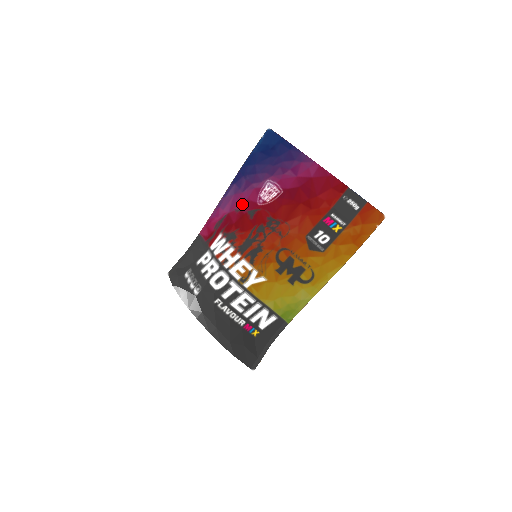
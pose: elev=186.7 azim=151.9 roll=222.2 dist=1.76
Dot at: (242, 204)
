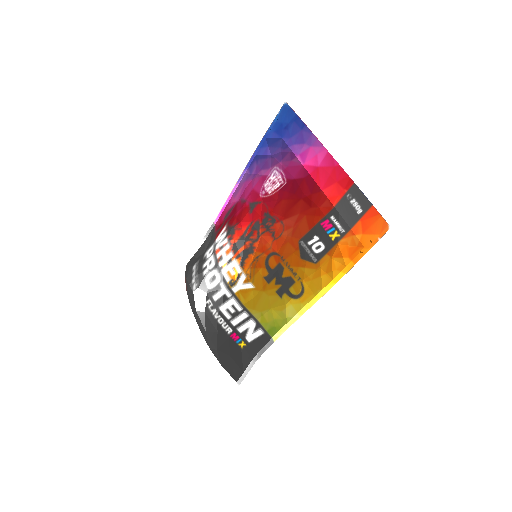
Dot at: (248, 194)
